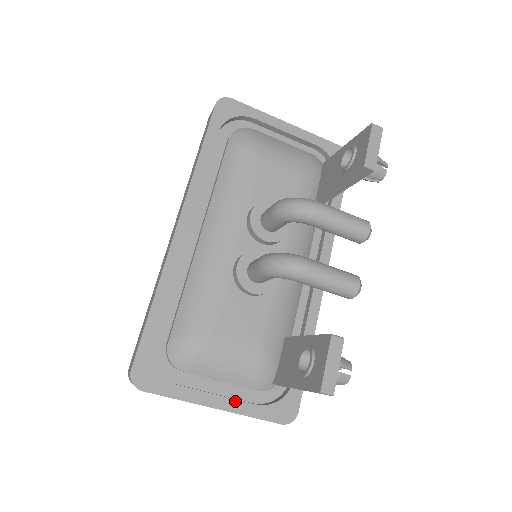
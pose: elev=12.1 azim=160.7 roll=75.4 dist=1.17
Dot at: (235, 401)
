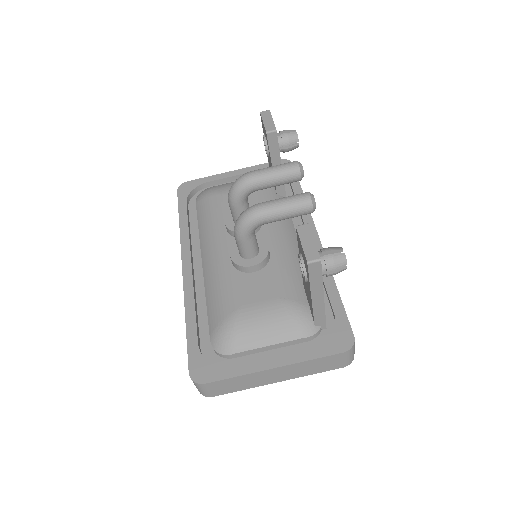
Dot at: (289, 355)
